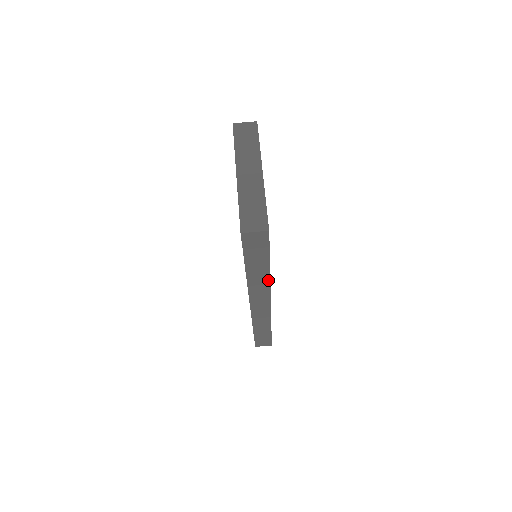
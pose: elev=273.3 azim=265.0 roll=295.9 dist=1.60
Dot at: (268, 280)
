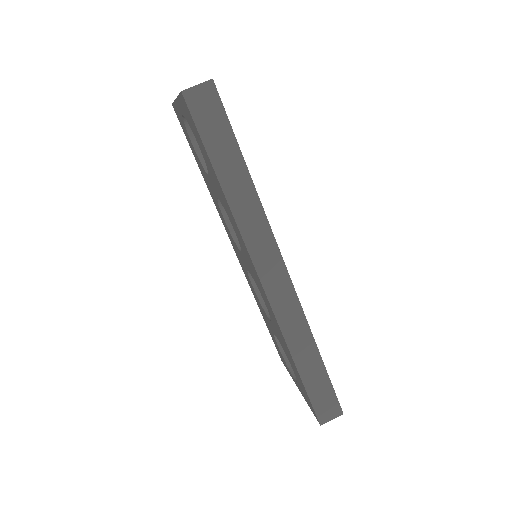
Dot at: (258, 203)
